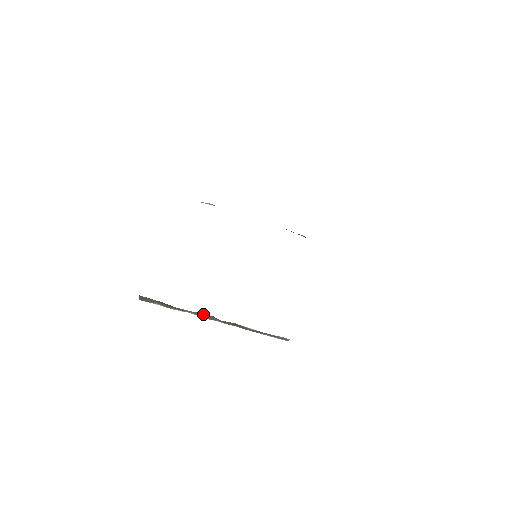
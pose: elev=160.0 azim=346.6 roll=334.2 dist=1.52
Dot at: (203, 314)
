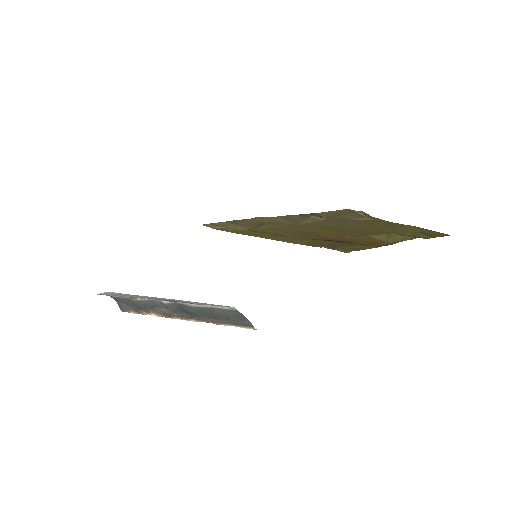
Dot at: (161, 309)
